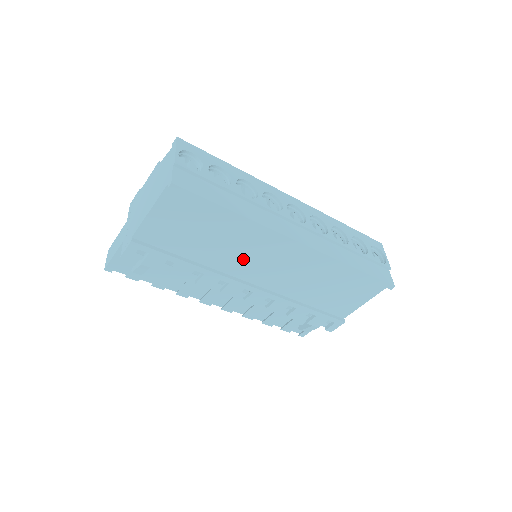
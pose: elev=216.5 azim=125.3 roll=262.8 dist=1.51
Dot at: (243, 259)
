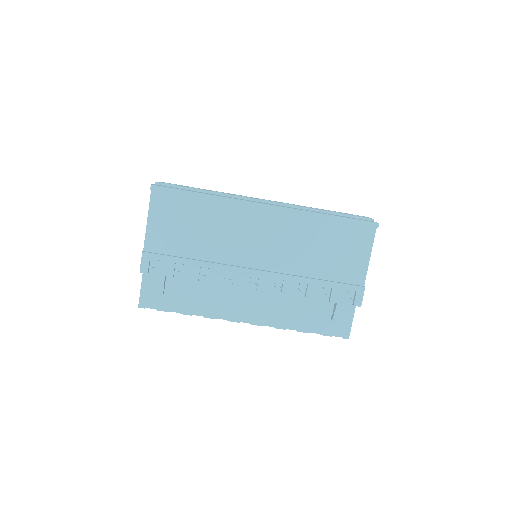
Dot at: (235, 243)
